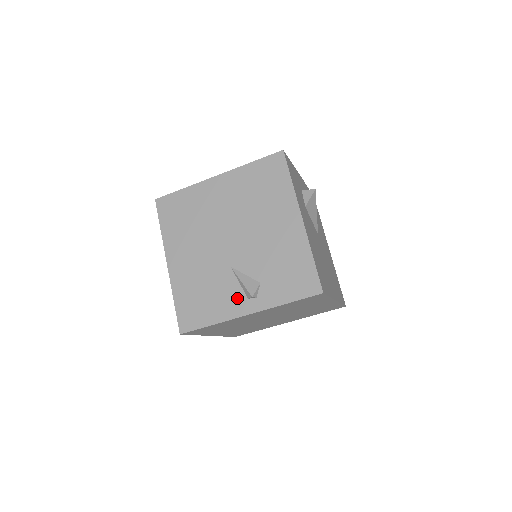
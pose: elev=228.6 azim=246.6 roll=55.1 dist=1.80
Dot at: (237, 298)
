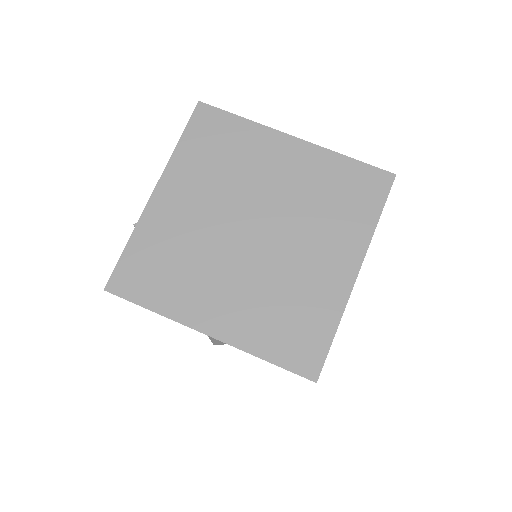
Dot at: occluded
